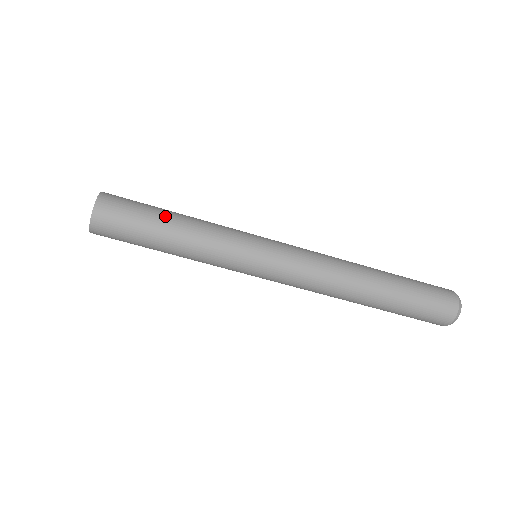
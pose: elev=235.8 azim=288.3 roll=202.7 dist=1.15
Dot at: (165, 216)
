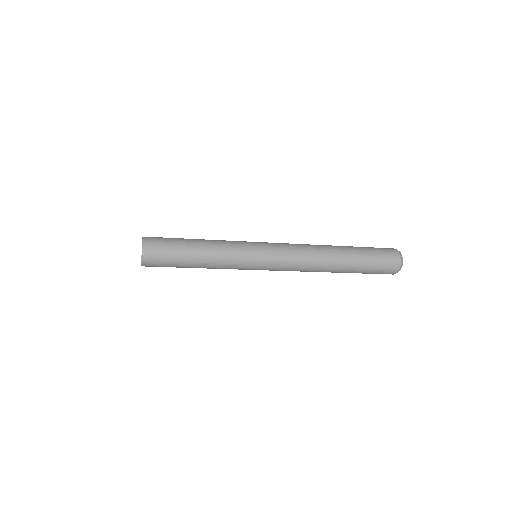
Dot at: (190, 243)
